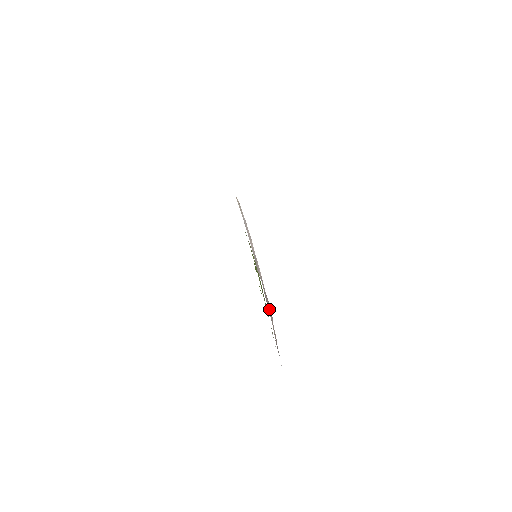
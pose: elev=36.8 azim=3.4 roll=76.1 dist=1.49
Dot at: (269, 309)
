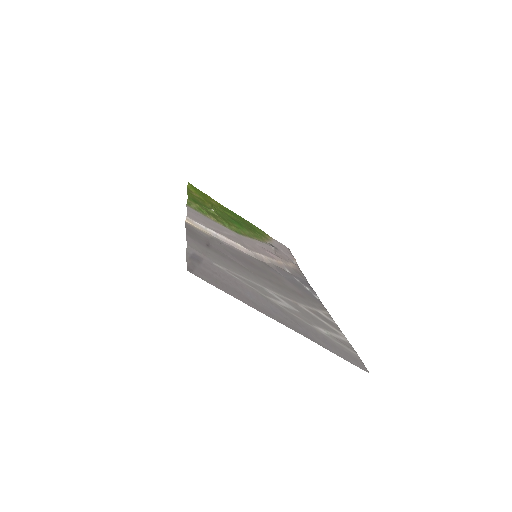
Dot at: (285, 265)
